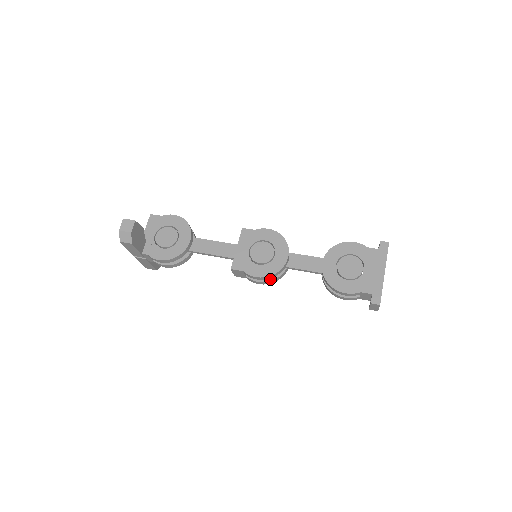
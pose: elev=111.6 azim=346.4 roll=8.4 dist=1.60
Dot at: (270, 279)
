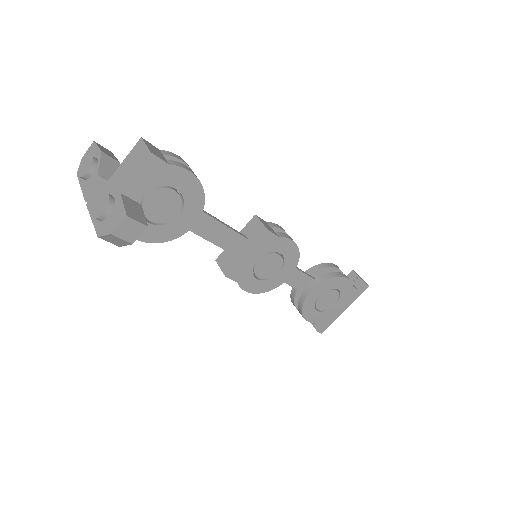
Dot at: occluded
